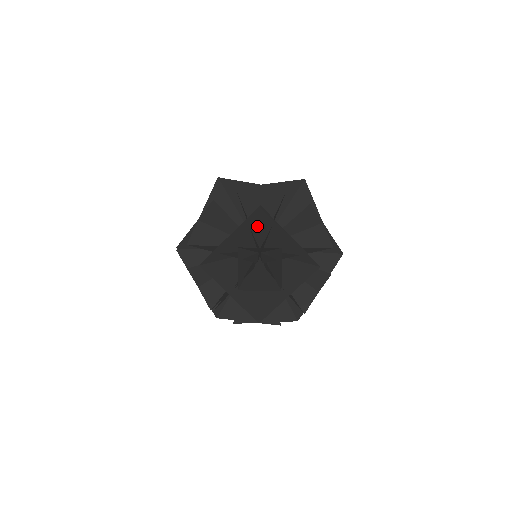
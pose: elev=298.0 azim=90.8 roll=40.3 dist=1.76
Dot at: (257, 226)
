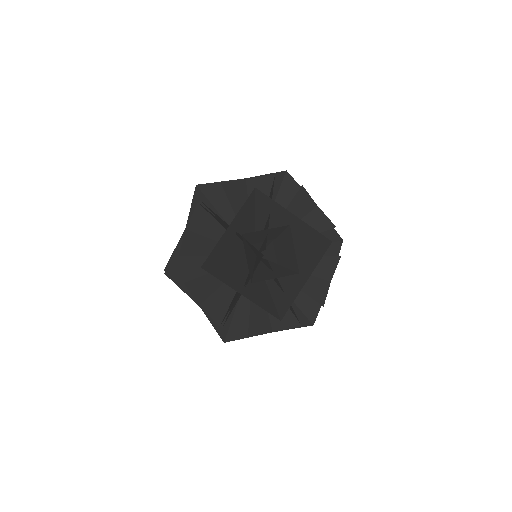
Dot at: (252, 218)
